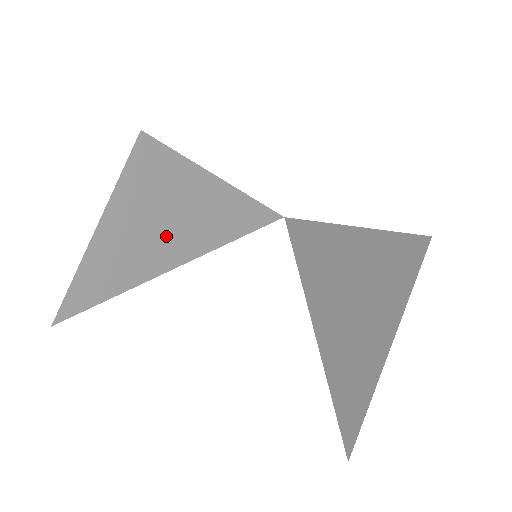
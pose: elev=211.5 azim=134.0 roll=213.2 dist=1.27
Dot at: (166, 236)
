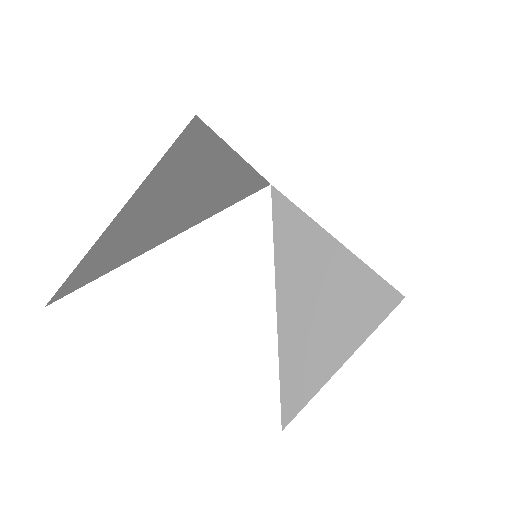
Dot at: (173, 214)
